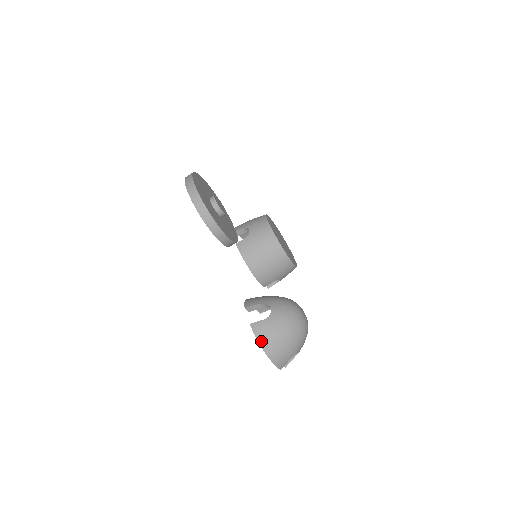
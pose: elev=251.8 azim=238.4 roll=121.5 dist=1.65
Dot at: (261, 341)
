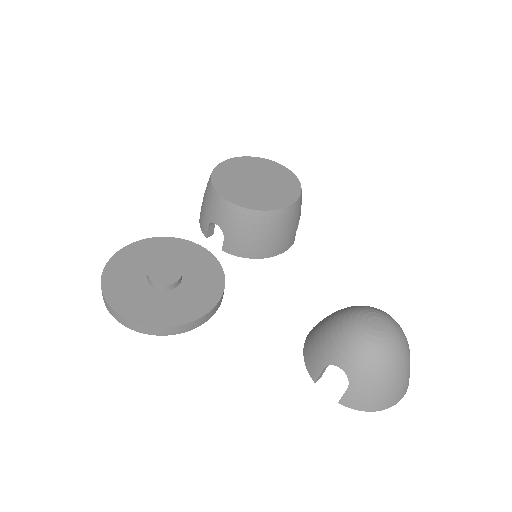
Dot at: (367, 409)
